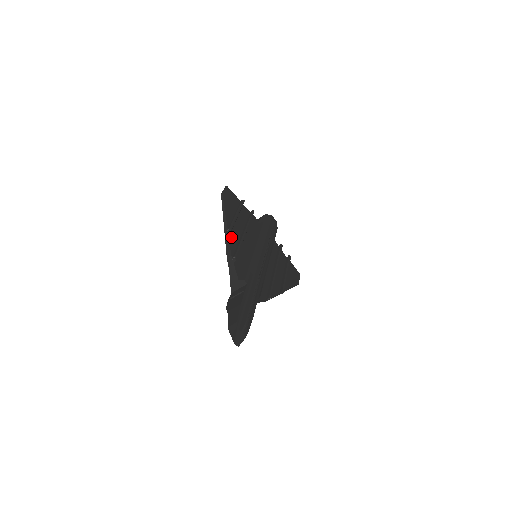
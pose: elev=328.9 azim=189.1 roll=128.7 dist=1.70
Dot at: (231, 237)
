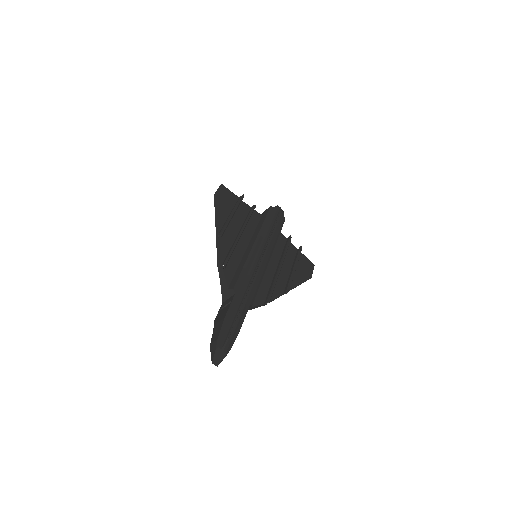
Dot at: (223, 242)
